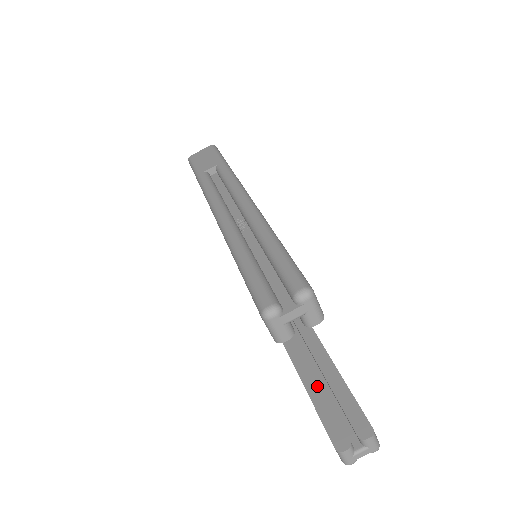
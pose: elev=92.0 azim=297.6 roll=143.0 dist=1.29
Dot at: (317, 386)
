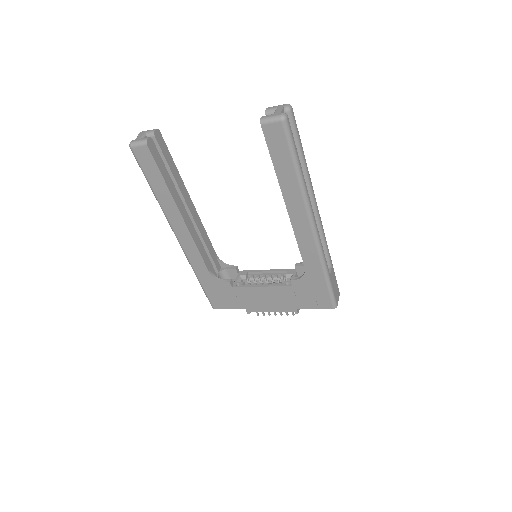
Dot at: occluded
